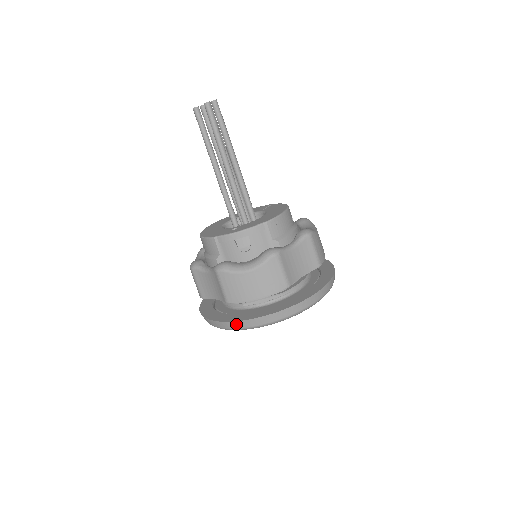
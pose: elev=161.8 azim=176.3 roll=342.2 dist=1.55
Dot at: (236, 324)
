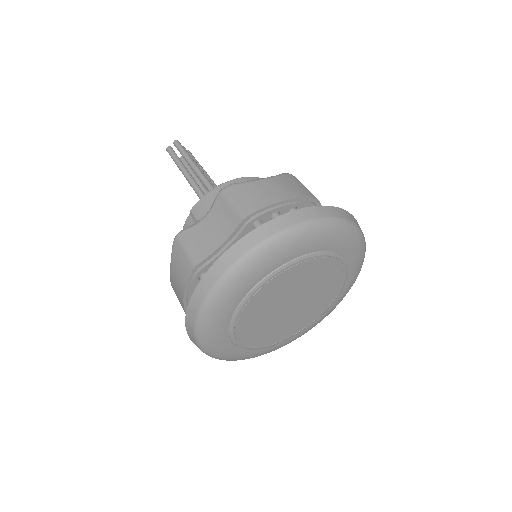
Dot at: (194, 343)
